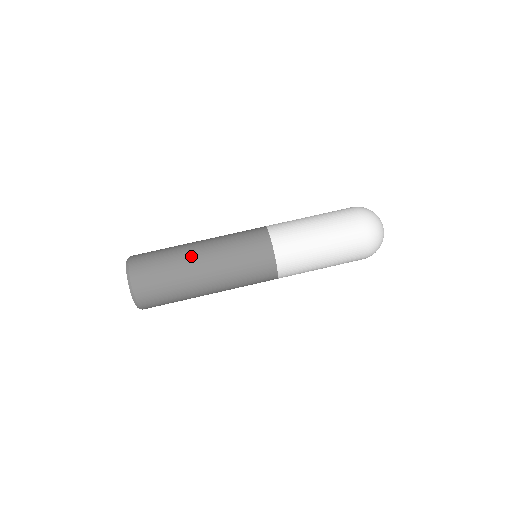
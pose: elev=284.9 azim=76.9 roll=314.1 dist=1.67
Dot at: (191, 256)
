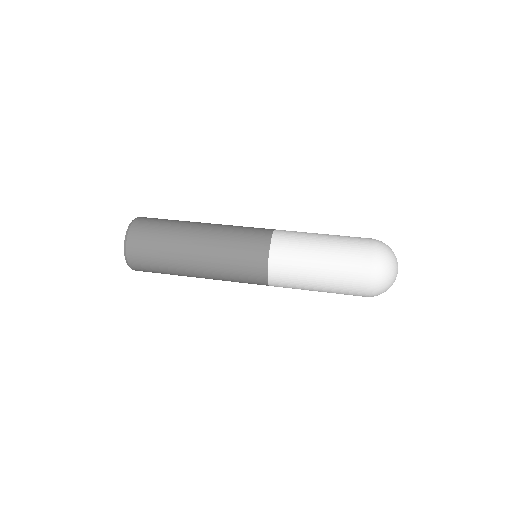
Dot at: (194, 224)
